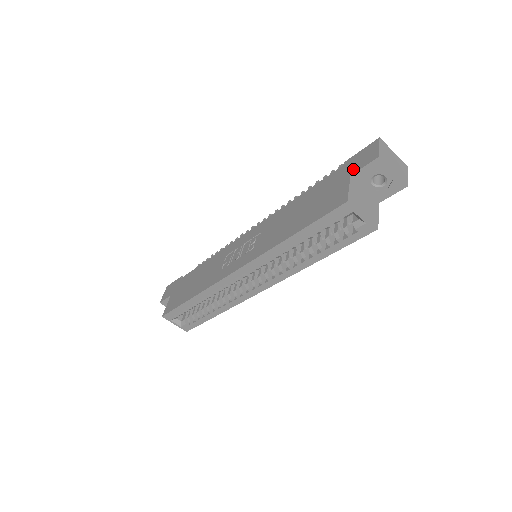
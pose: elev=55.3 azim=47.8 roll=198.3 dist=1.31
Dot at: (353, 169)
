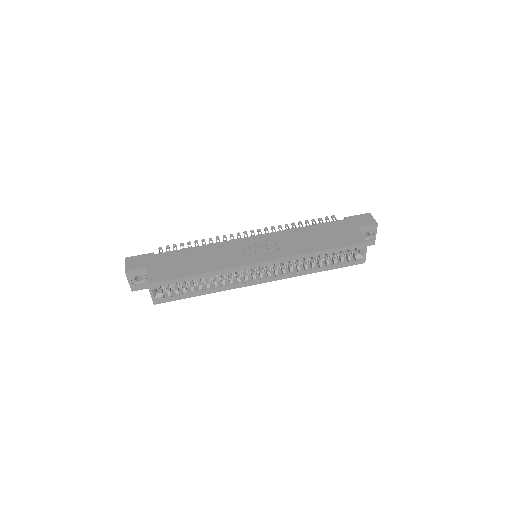
Dot at: (359, 224)
